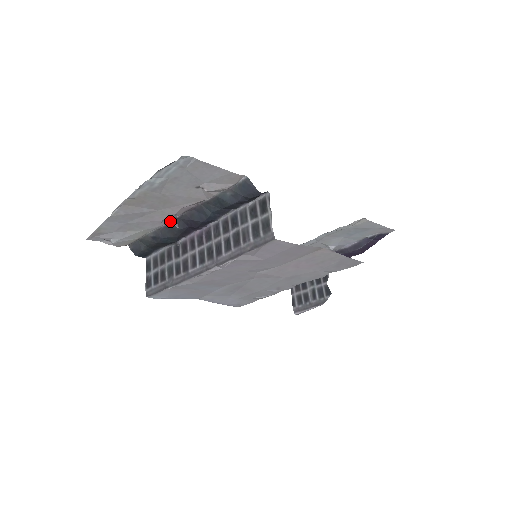
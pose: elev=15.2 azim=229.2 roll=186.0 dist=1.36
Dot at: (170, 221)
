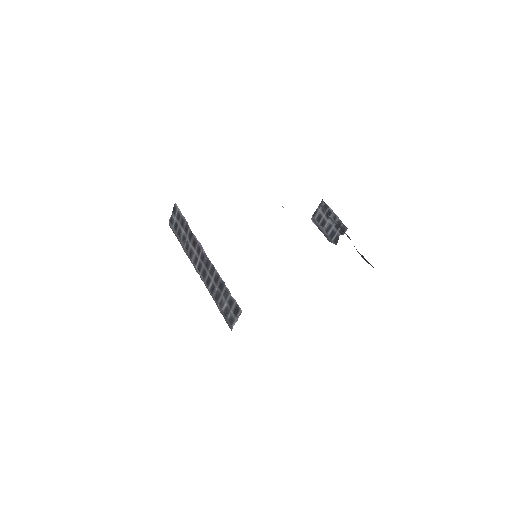
Dot at: occluded
